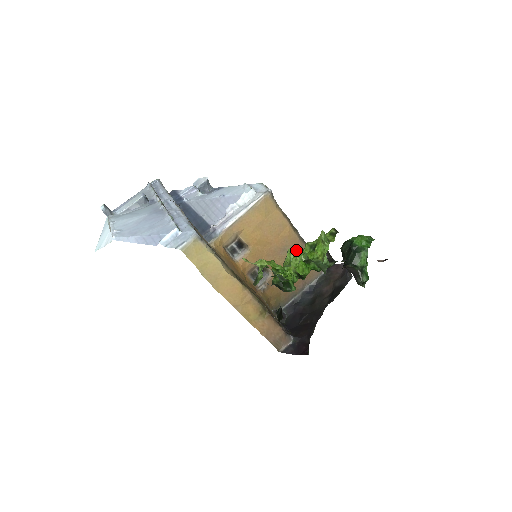
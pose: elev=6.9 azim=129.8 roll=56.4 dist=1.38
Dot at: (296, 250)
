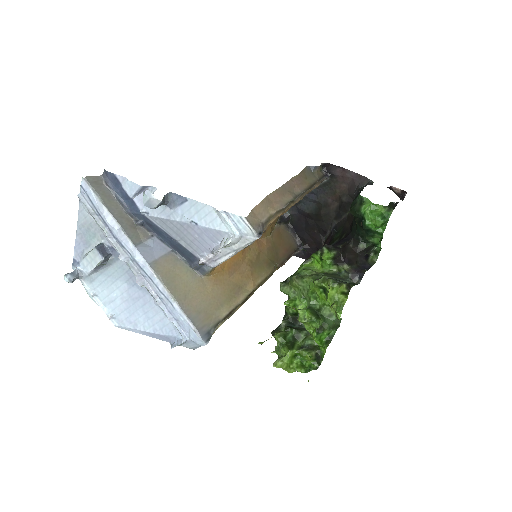
Dot at: occluded
